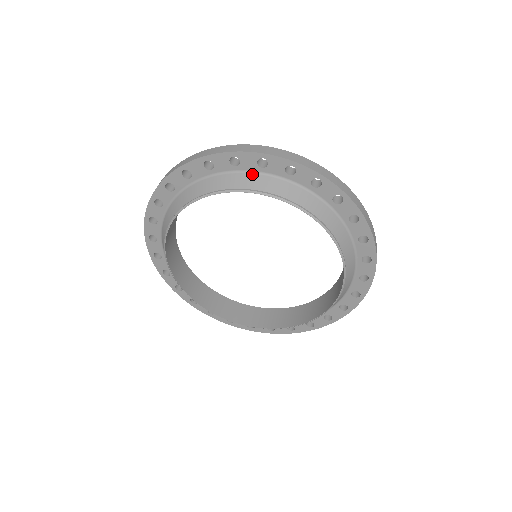
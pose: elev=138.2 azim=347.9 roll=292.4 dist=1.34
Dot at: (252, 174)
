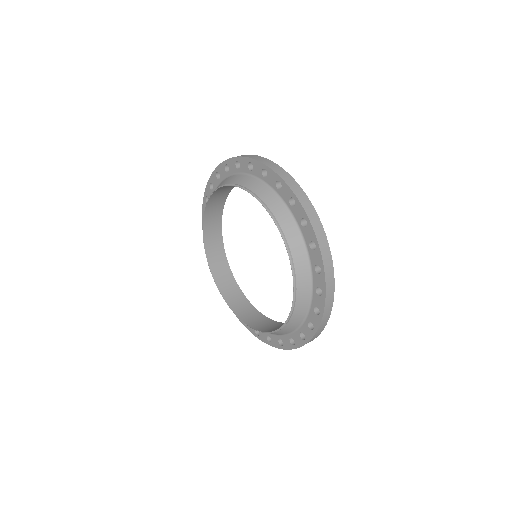
Dot at: (302, 240)
